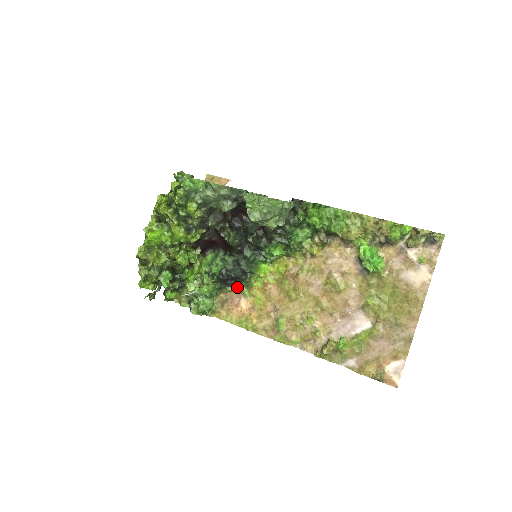
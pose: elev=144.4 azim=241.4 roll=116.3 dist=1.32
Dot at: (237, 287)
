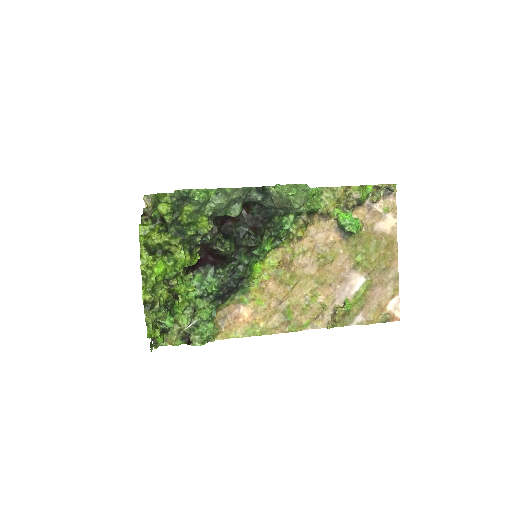
Dot at: (233, 298)
